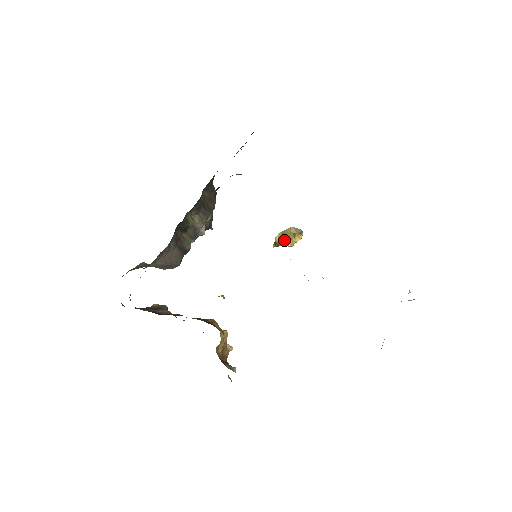
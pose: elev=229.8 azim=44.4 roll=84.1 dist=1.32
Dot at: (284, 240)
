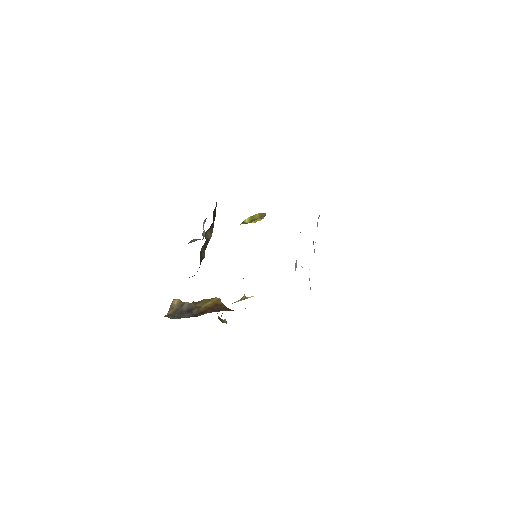
Dot at: (252, 221)
